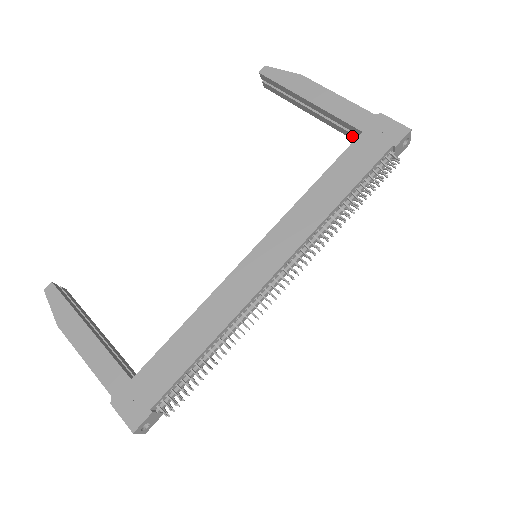
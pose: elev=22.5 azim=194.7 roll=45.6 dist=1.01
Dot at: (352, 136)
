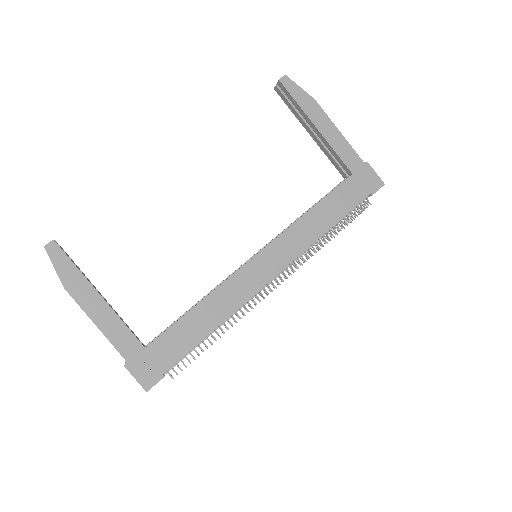
Dot at: (340, 169)
